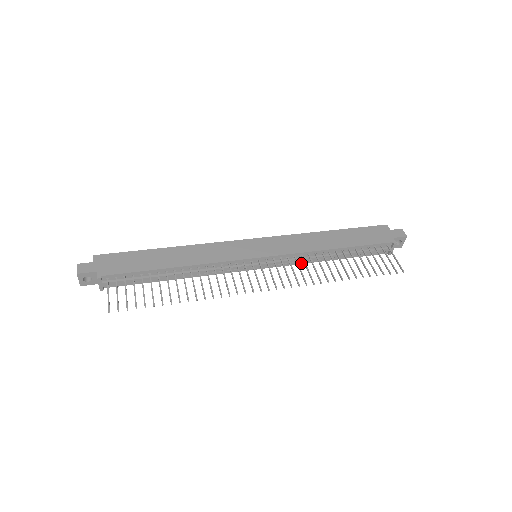
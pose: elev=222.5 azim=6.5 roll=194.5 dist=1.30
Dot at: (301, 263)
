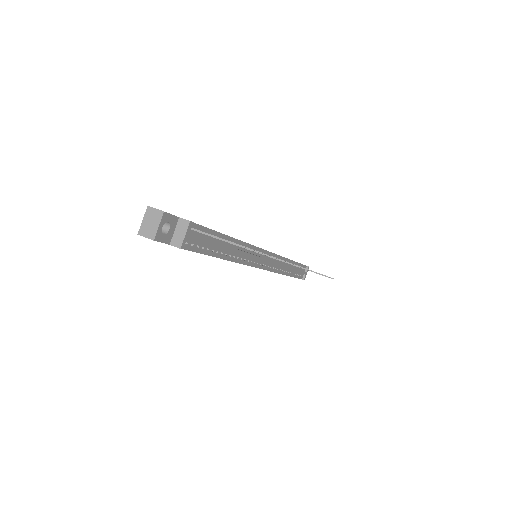
Dot at: (277, 272)
